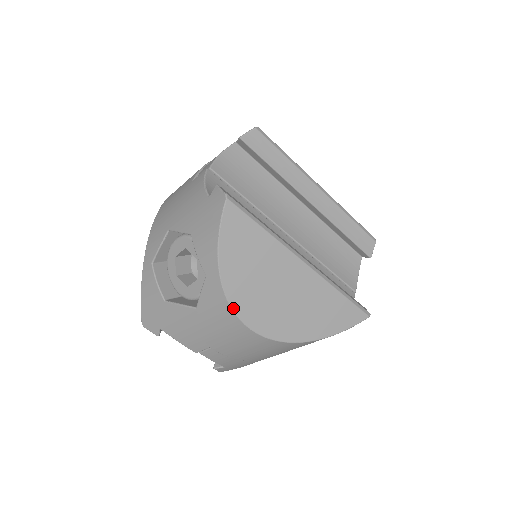
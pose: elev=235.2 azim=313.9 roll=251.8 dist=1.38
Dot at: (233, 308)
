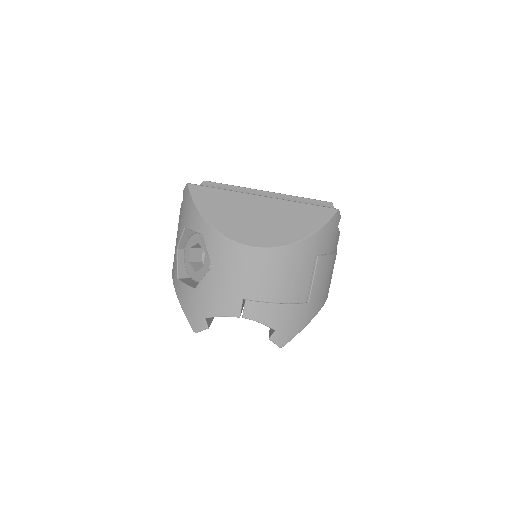
Dot at: (229, 238)
